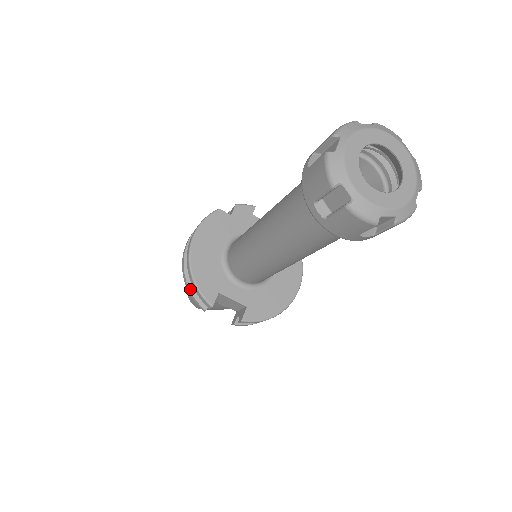
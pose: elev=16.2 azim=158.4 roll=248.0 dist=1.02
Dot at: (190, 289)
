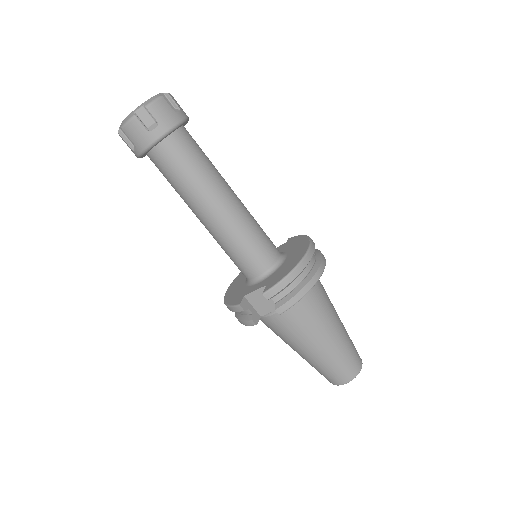
Dot at: (239, 320)
